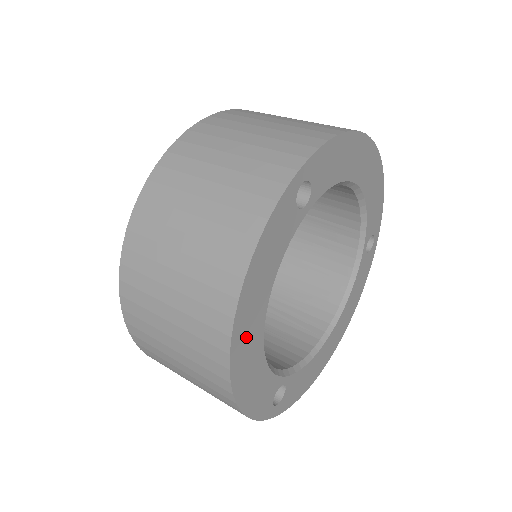
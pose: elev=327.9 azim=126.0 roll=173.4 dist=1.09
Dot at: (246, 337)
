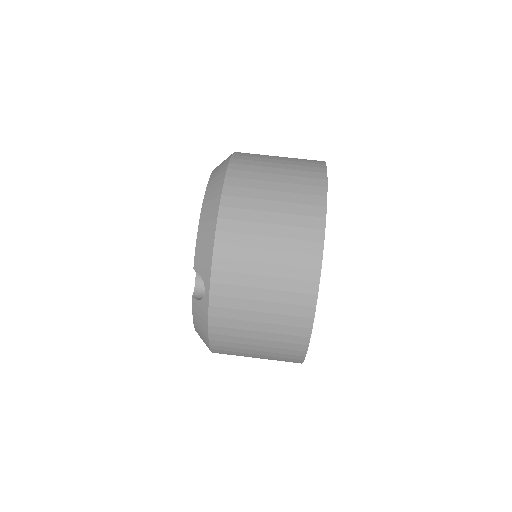
Dot at: occluded
